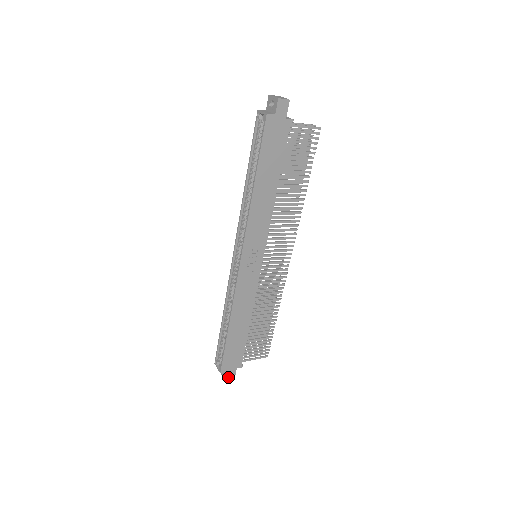
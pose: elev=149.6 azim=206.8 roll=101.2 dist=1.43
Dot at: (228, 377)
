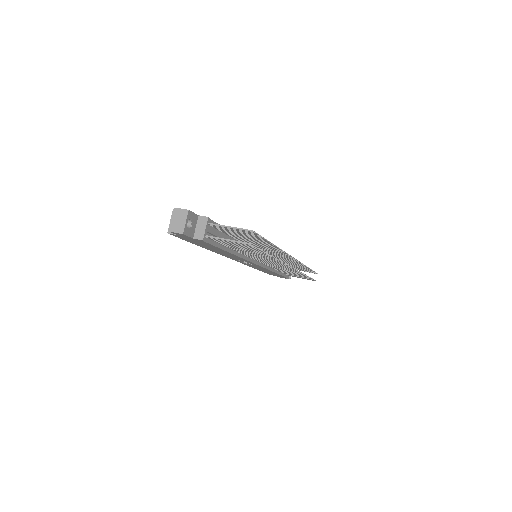
Dot at: (281, 277)
